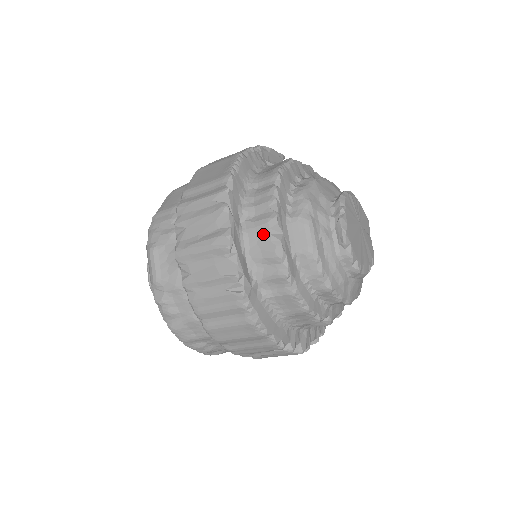
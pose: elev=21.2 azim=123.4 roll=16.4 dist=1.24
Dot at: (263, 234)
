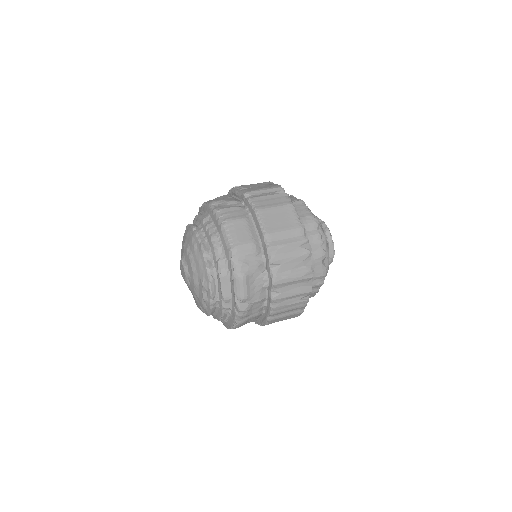
Dot at: (318, 264)
